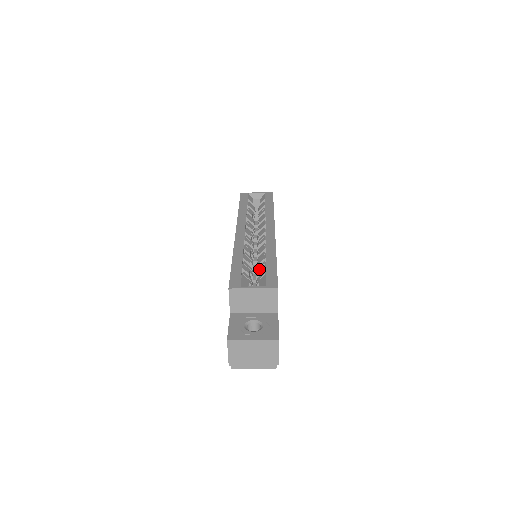
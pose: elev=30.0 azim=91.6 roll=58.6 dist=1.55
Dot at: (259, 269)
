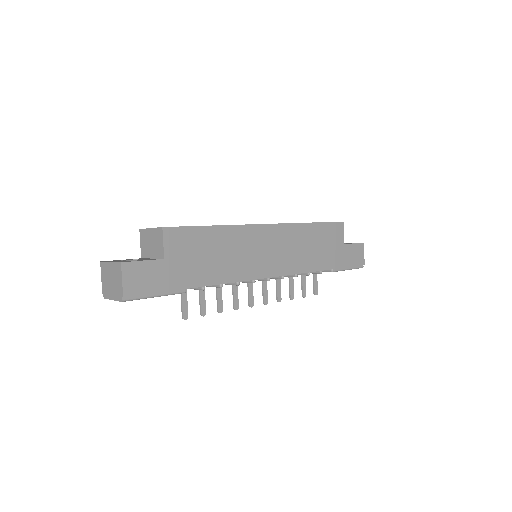
Dot at: occluded
